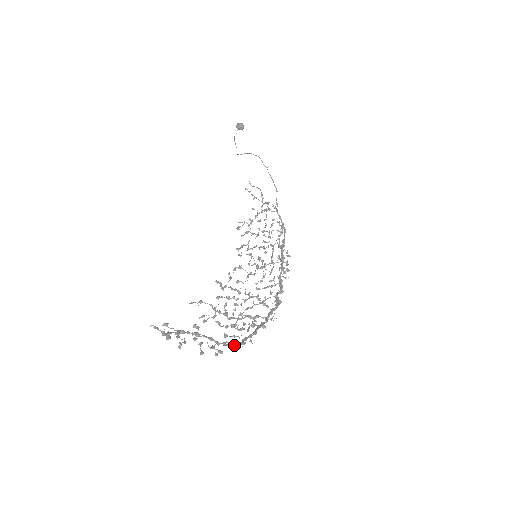
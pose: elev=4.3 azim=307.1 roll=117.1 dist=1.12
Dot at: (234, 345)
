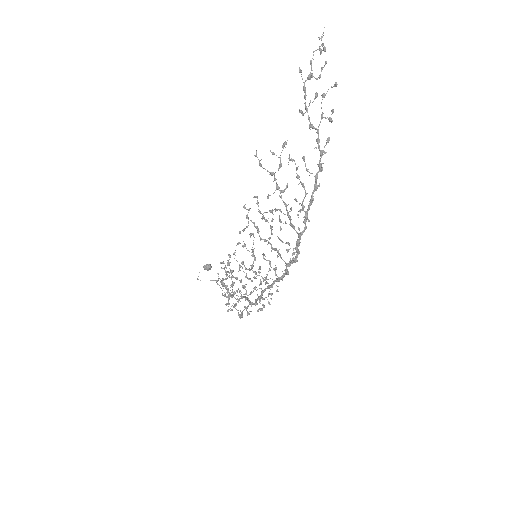
Dot at: (323, 151)
